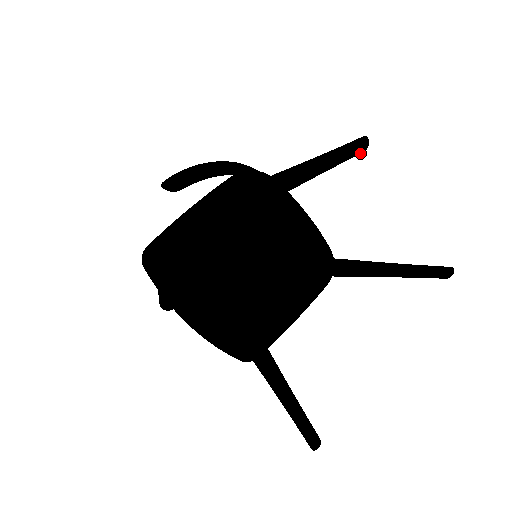
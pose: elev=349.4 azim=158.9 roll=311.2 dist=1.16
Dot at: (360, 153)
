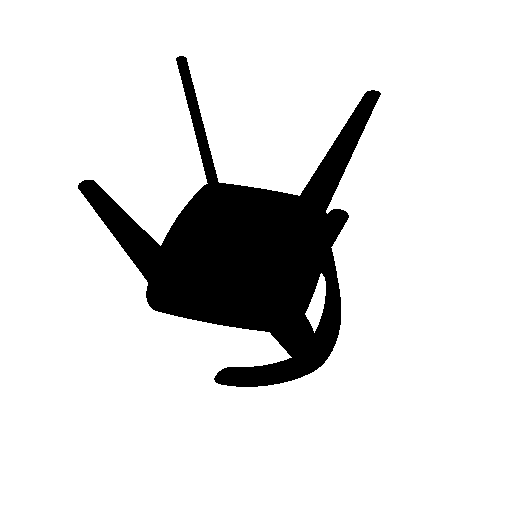
Dot at: (366, 97)
